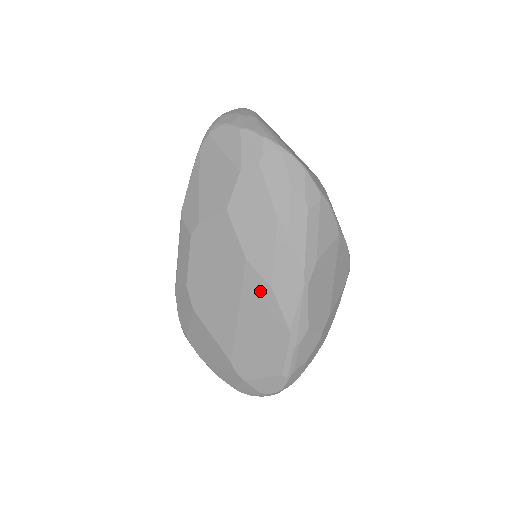
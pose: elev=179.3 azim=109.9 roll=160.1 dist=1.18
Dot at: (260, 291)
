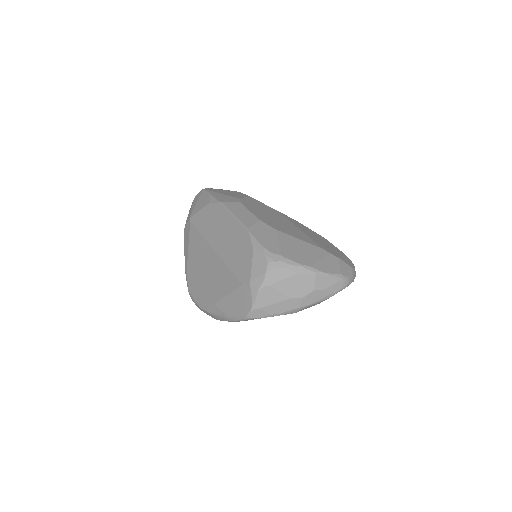
Dot at: (295, 222)
